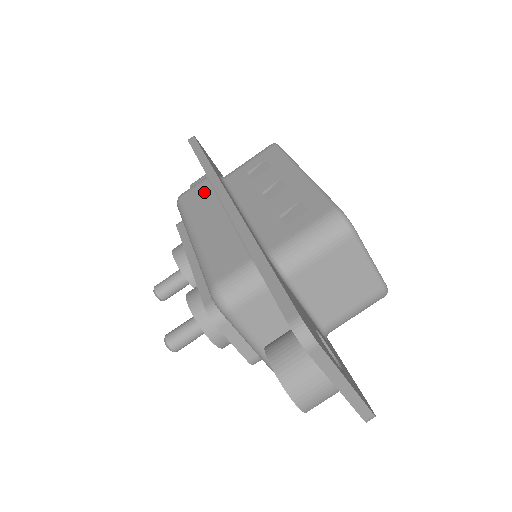
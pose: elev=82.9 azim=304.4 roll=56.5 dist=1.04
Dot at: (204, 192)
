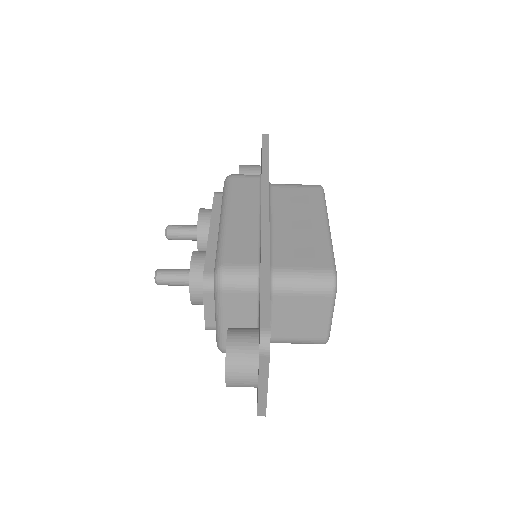
Dot at: (251, 187)
